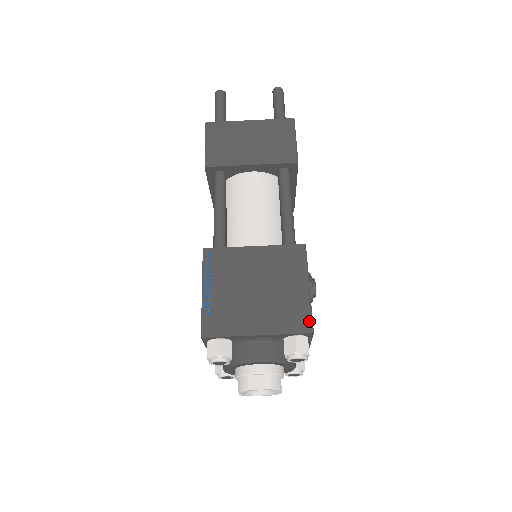
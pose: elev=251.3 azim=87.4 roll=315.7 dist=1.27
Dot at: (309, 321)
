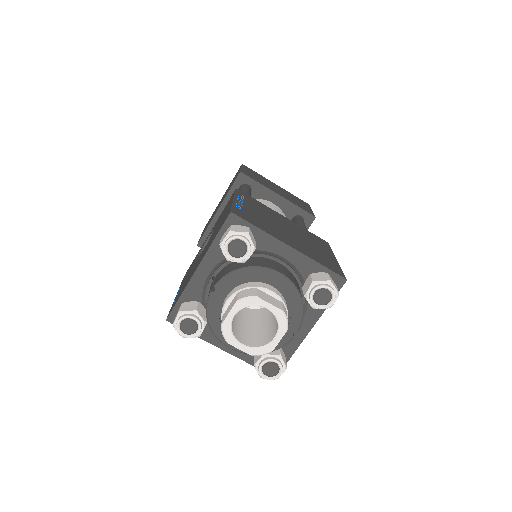
Dot at: (341, 272)
